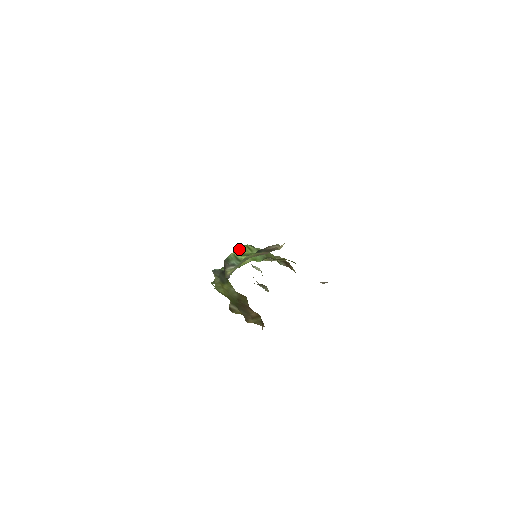
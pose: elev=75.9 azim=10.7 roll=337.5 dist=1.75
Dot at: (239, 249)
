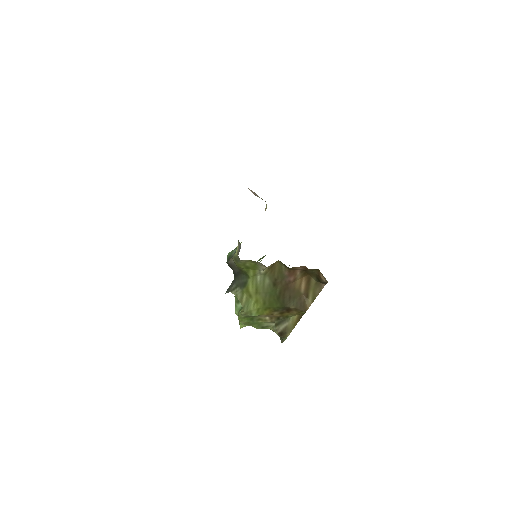
Dot at: occluded
